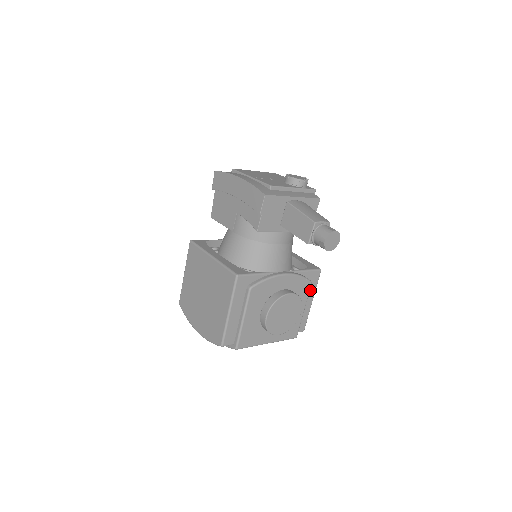
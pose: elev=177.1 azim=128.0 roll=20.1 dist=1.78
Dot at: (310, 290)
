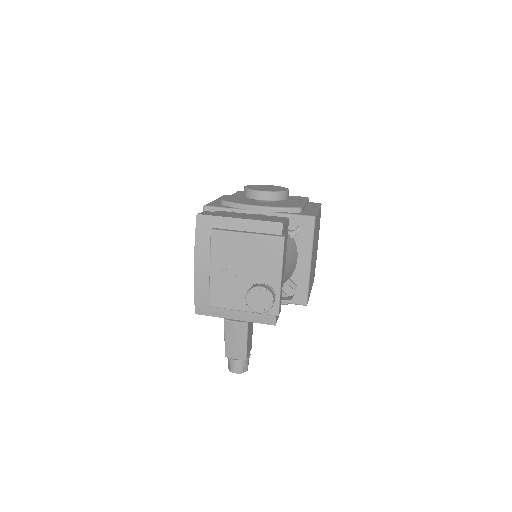
Dot at: occluded
